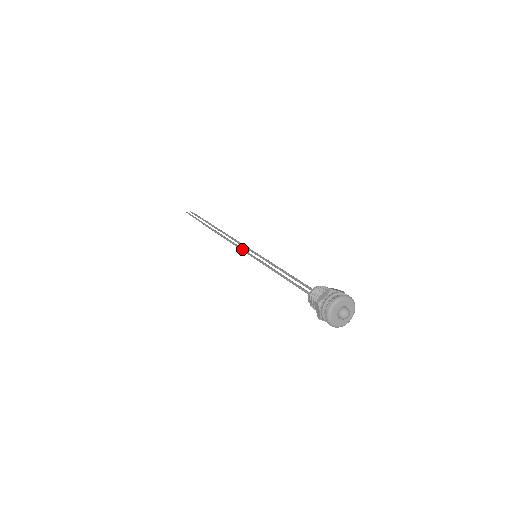
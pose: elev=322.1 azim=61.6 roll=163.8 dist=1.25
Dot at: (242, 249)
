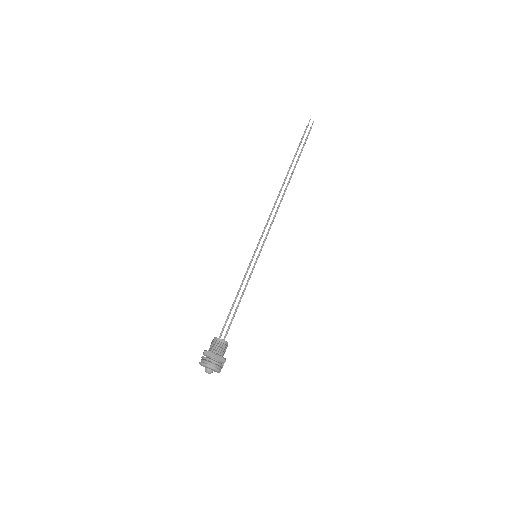
Dot at: (261, 237)
